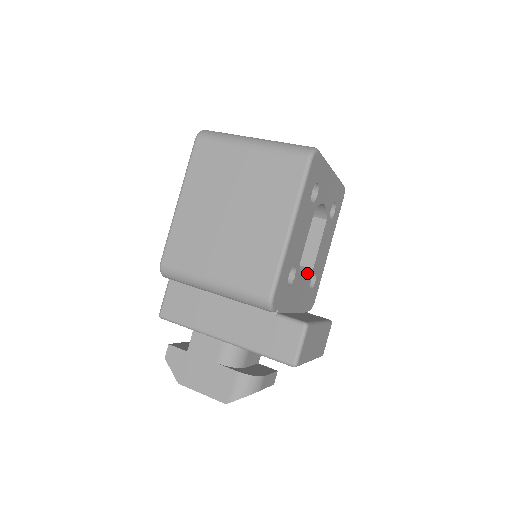
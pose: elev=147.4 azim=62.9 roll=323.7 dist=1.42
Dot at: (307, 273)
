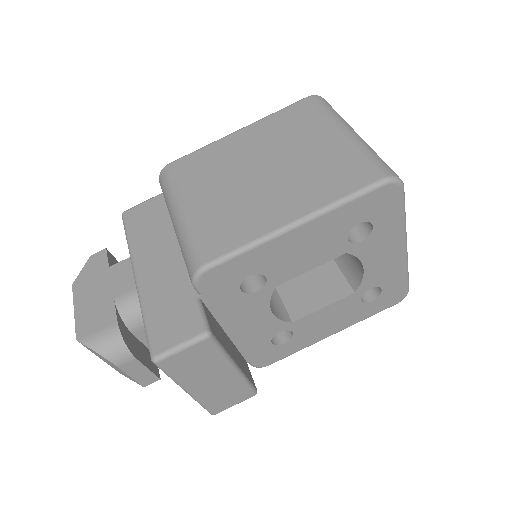
Dot at: (282, 318)
